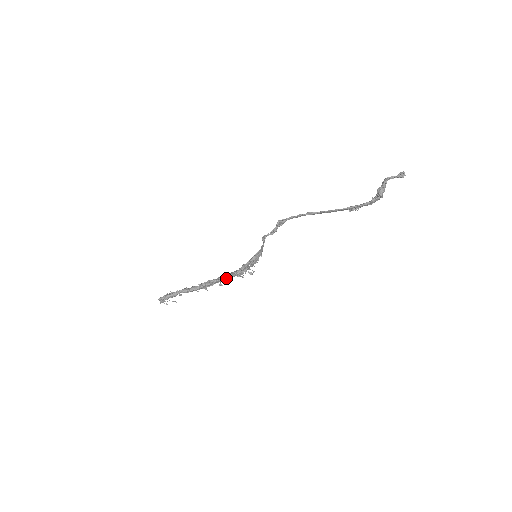
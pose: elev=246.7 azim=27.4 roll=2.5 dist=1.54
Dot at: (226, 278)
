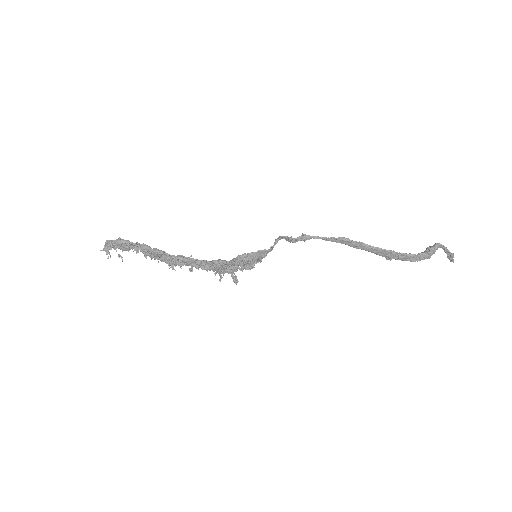
Dot at: (202, 266)
